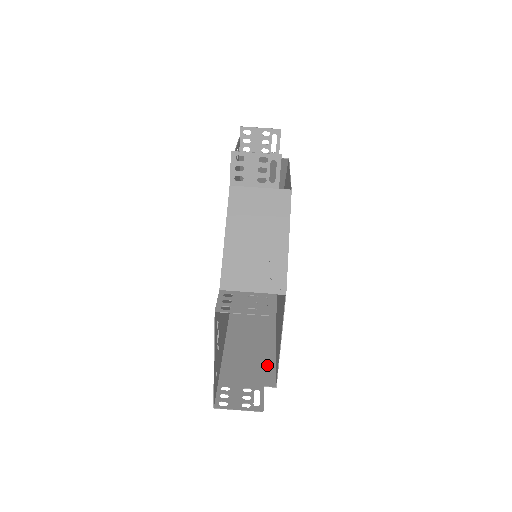
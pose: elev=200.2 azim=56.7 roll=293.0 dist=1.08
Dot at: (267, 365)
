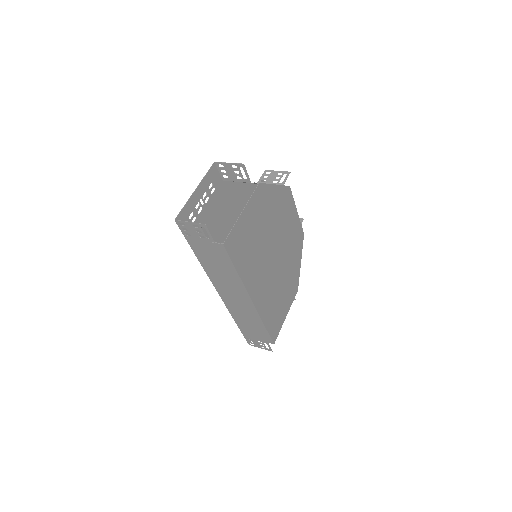
Dot at: (225, 258)
